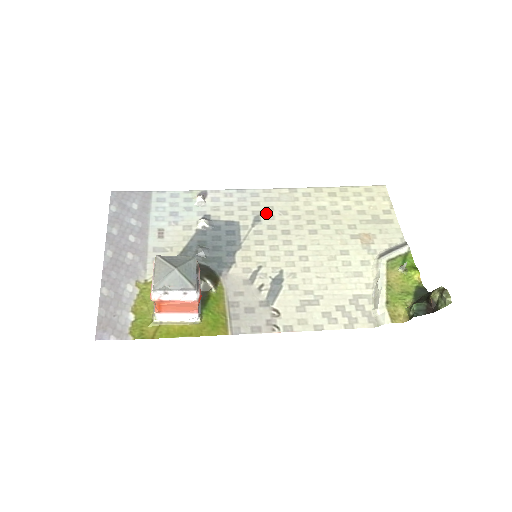
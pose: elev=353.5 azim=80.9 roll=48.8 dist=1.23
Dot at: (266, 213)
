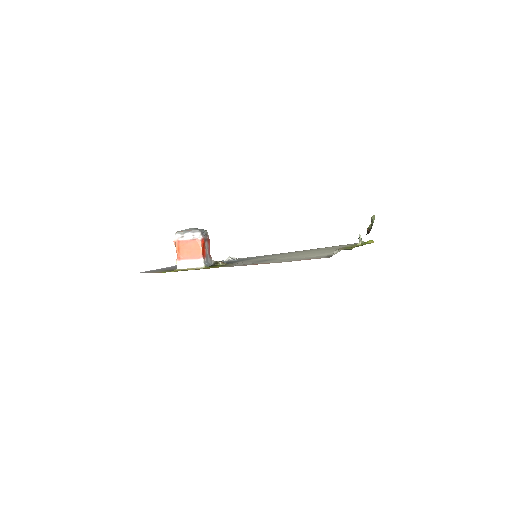
Dot at: occluded
